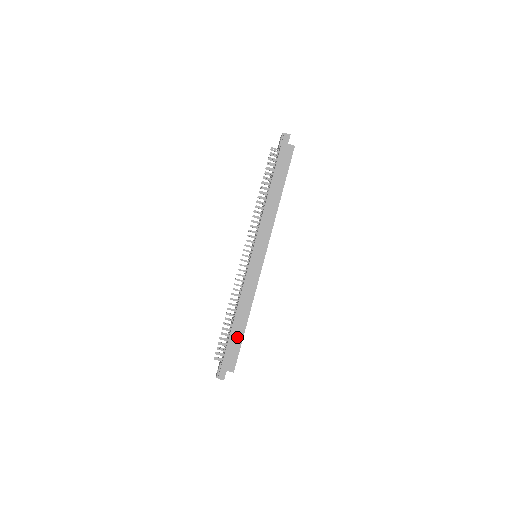
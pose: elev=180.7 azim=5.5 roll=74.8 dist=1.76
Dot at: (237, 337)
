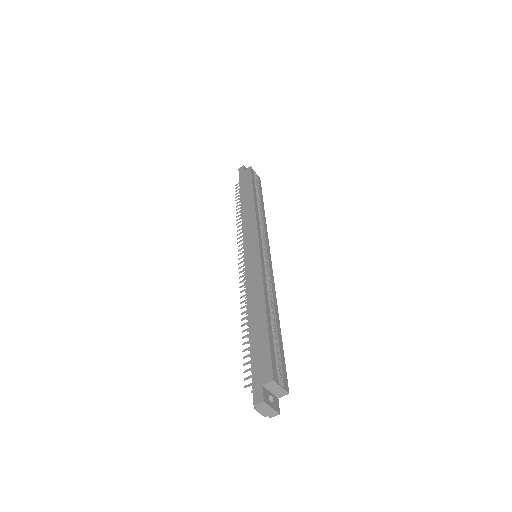
Dot at: (260, 335)
